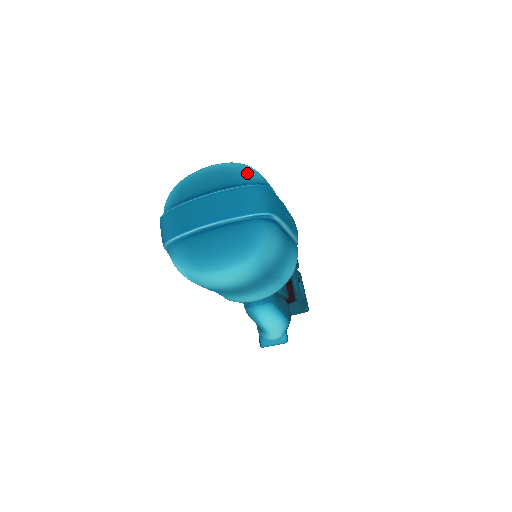
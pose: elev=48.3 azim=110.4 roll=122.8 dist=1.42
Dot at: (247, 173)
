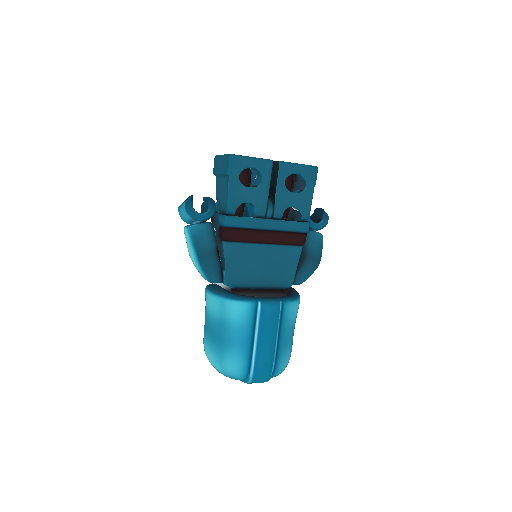
Dot at: (236, 379)
